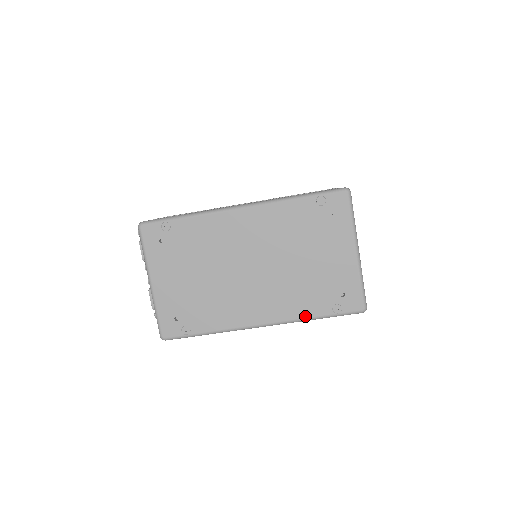
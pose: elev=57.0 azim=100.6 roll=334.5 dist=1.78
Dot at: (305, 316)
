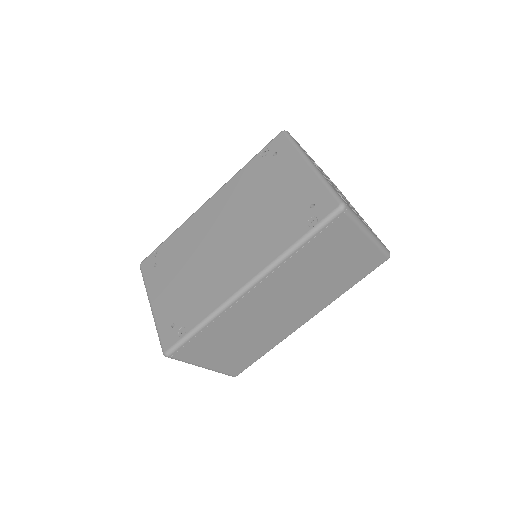
Dot at: (284, 249)
